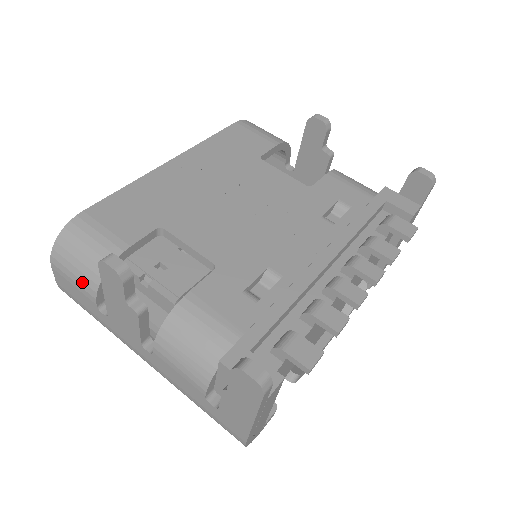
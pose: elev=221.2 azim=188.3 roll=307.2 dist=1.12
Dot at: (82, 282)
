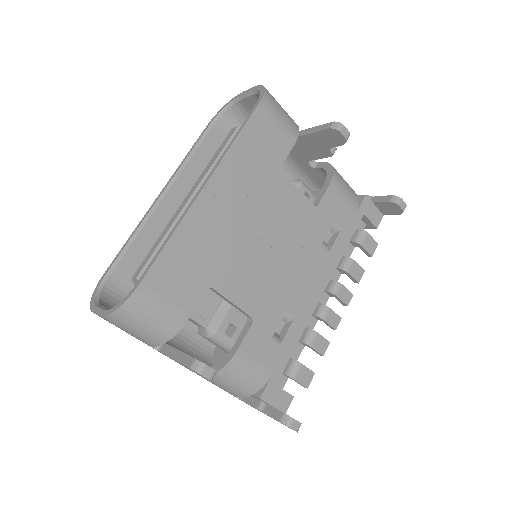
Dot at: (141, 338)
